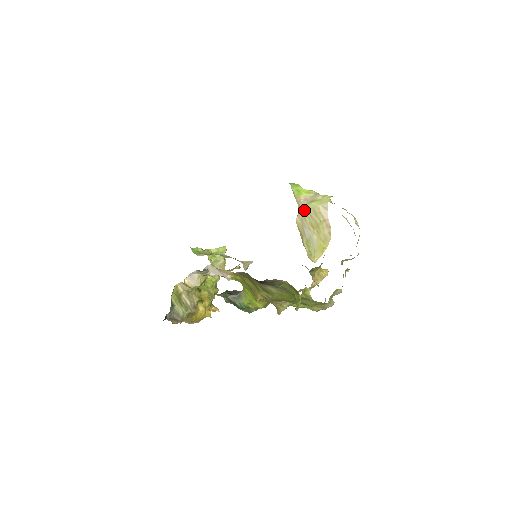
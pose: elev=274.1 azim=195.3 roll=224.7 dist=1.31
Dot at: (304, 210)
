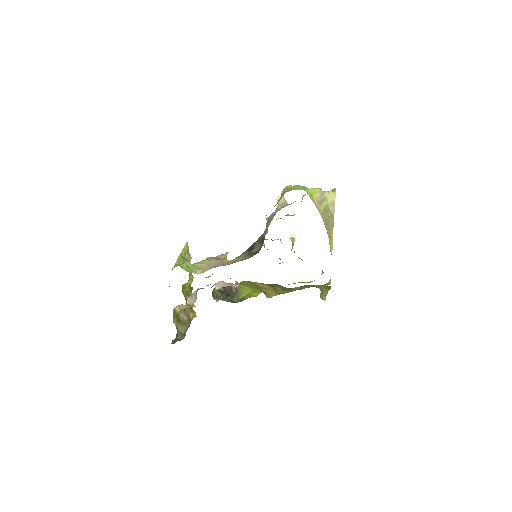
Dot at: (320, 213)
